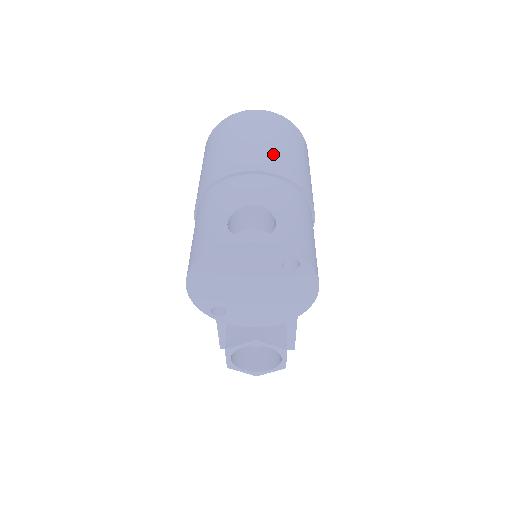
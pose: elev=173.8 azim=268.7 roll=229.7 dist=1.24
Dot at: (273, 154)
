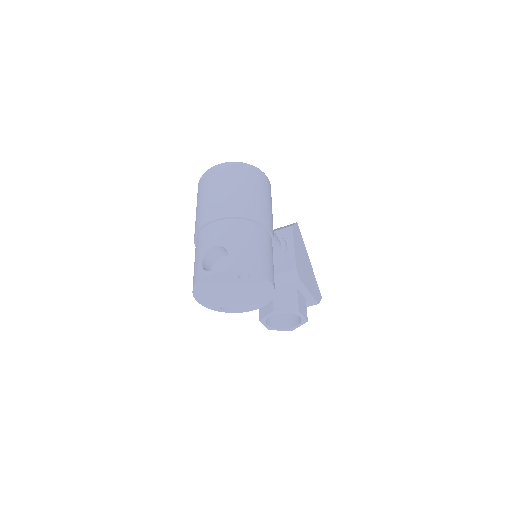
Dot at: (227, 201)
